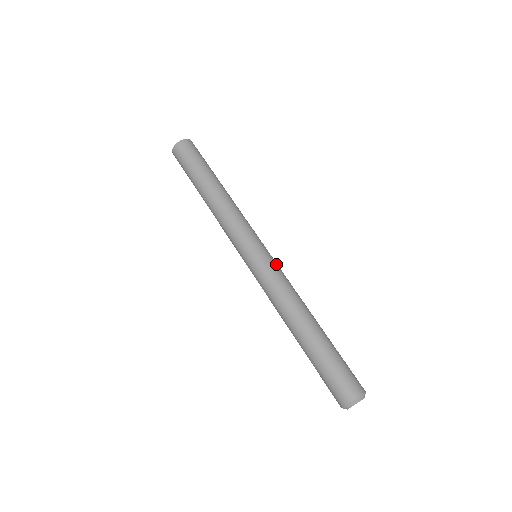
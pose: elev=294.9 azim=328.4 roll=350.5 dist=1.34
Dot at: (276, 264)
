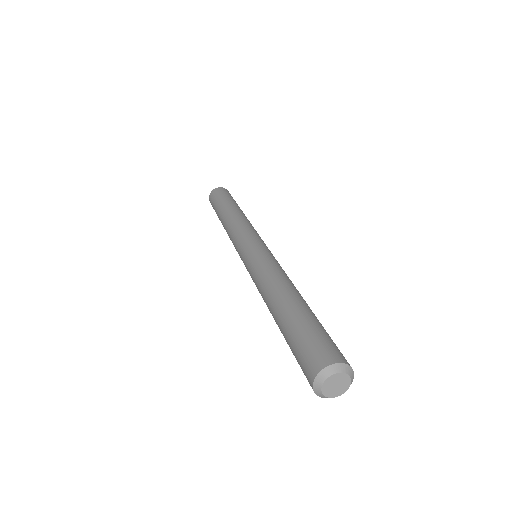
Dot at: occluded
